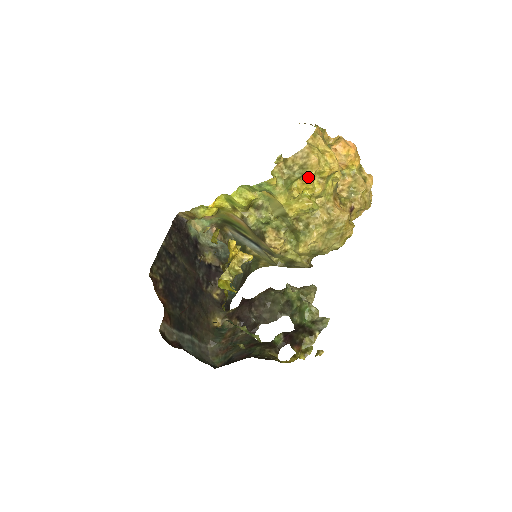
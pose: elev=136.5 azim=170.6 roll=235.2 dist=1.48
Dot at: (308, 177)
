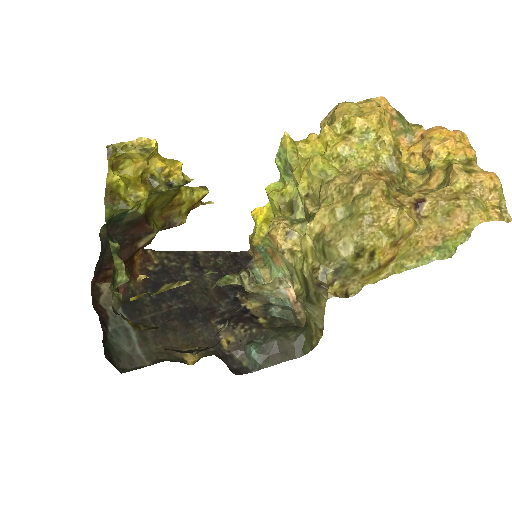
Dot at: occluded
